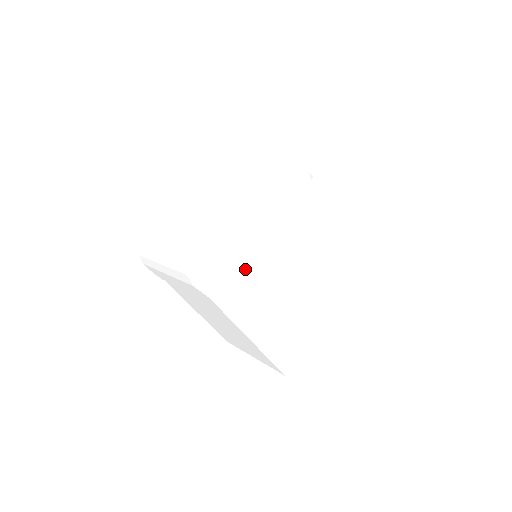
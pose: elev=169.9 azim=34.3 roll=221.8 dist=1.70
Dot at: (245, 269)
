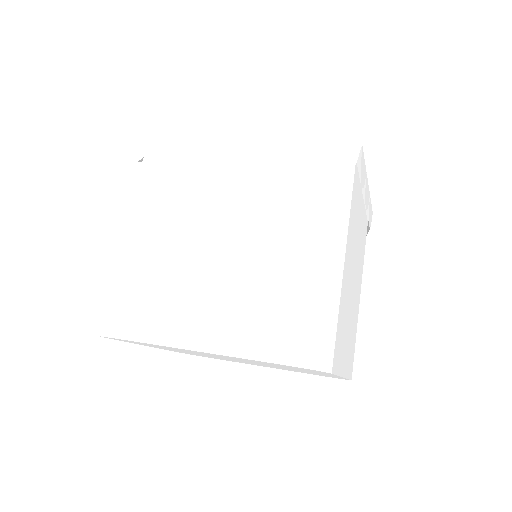
Dot at: (172, 149)
